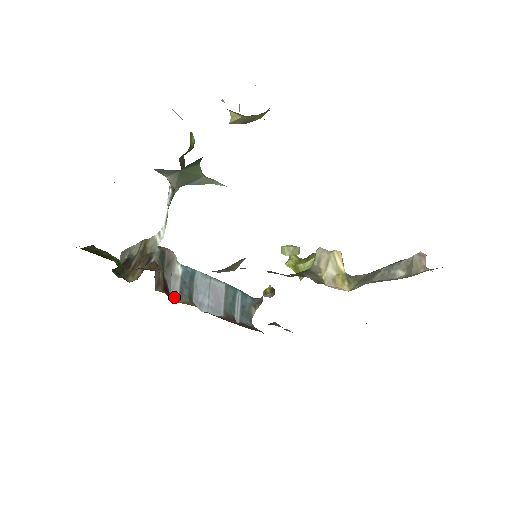
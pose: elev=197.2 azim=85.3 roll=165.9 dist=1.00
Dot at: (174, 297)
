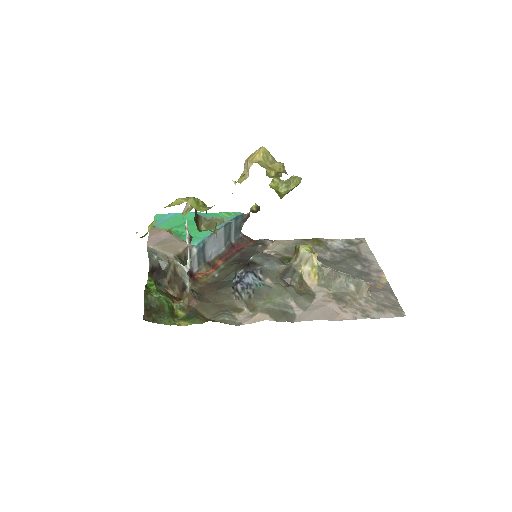
Dot at: (195, 270)
